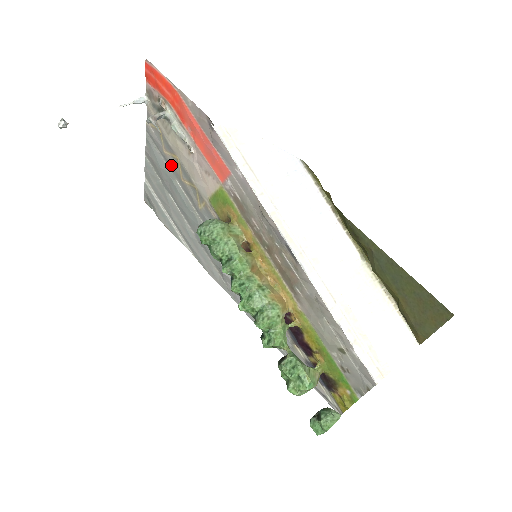
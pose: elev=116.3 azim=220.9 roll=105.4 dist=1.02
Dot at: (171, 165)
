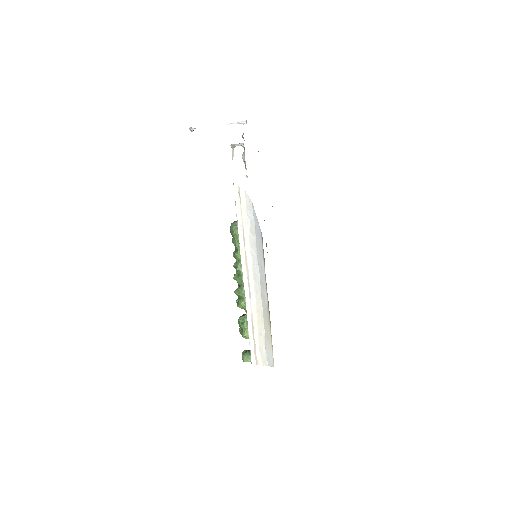
Dot at: occluded
